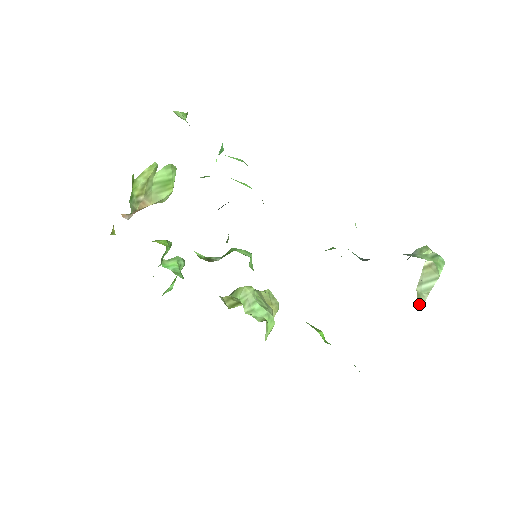
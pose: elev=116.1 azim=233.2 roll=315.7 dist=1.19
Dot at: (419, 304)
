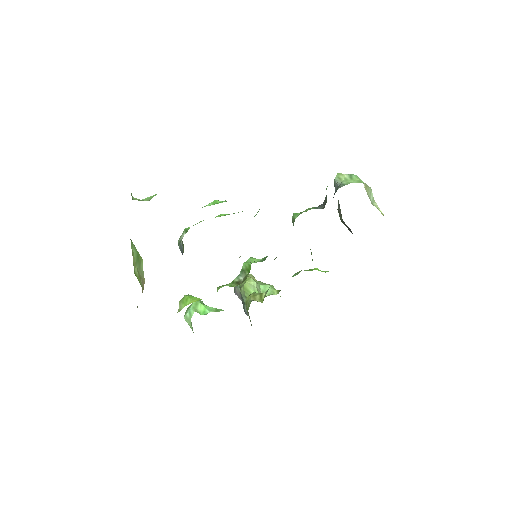
Dot at: (380, 211)
